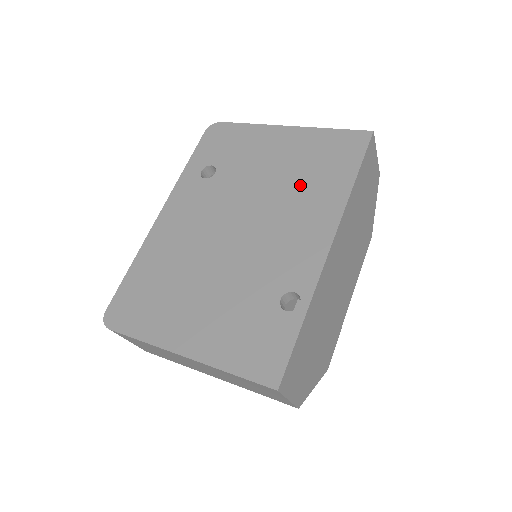
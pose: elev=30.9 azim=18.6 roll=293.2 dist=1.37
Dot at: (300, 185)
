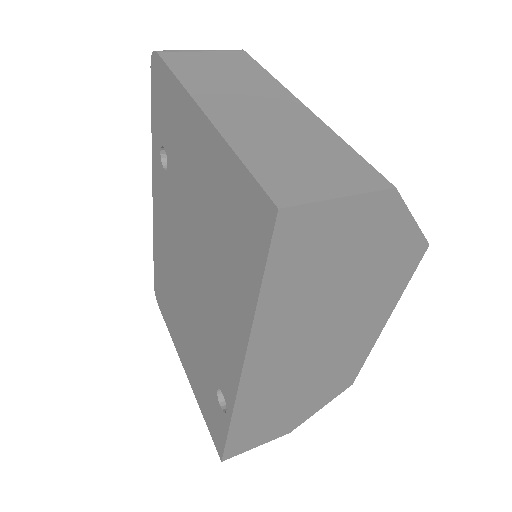
Dot at: (217, 256)
